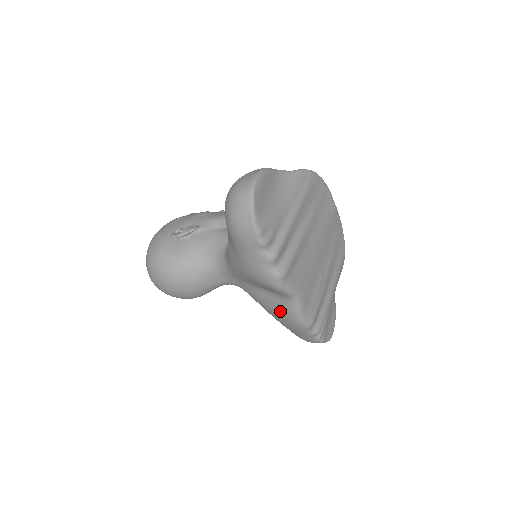
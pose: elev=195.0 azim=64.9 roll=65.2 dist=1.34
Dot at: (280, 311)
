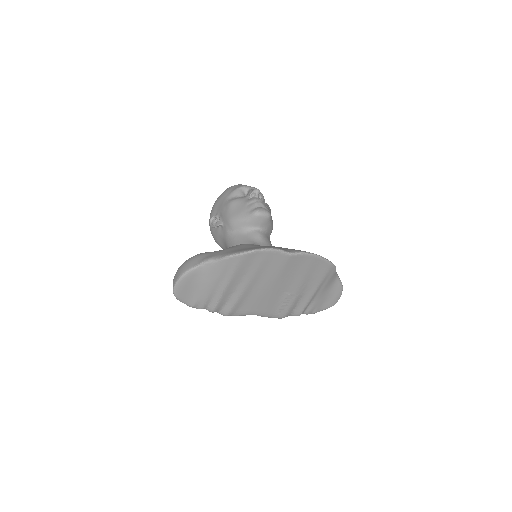
Dot at: occluded
